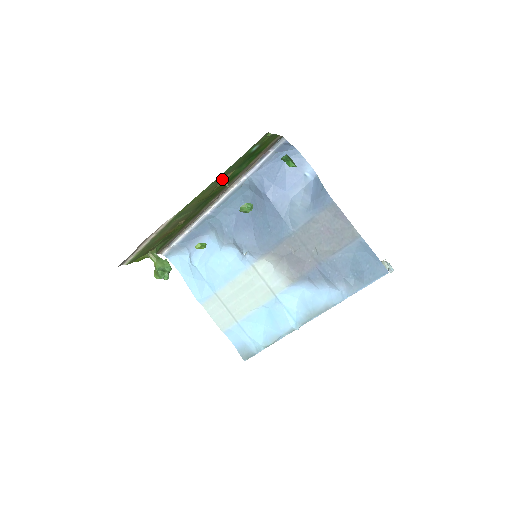
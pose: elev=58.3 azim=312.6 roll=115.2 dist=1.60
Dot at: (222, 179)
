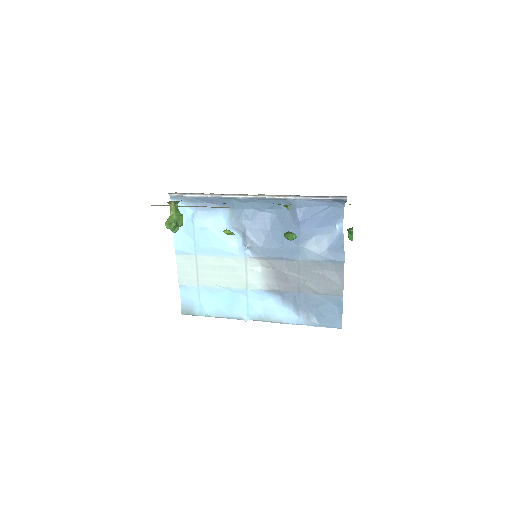
Dot at: occluded
